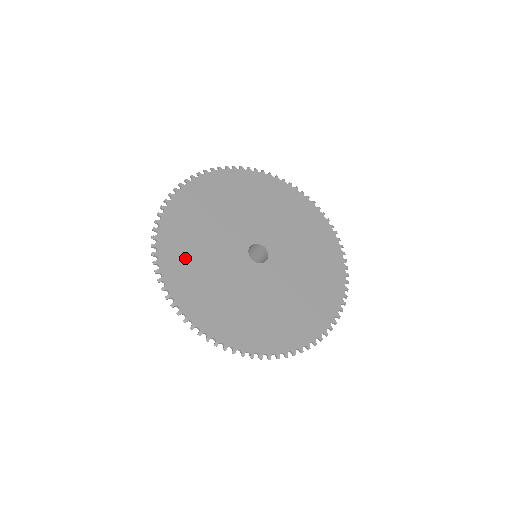
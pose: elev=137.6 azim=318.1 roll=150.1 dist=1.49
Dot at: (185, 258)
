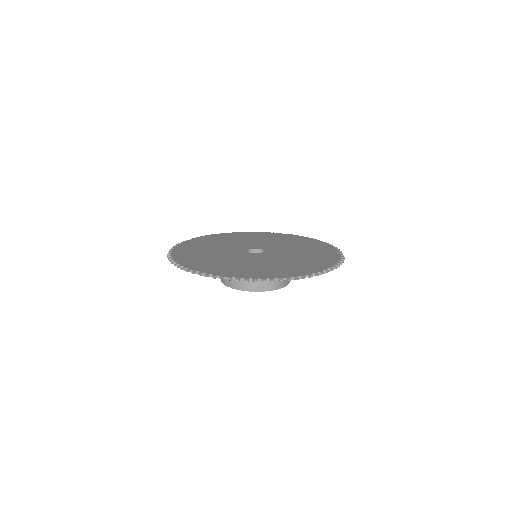
Dot at: (193, 252)
